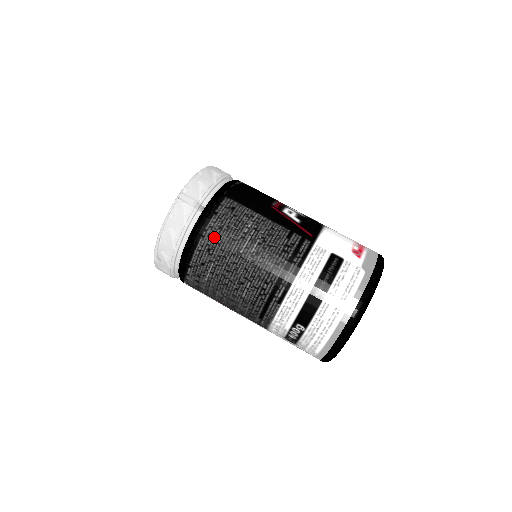
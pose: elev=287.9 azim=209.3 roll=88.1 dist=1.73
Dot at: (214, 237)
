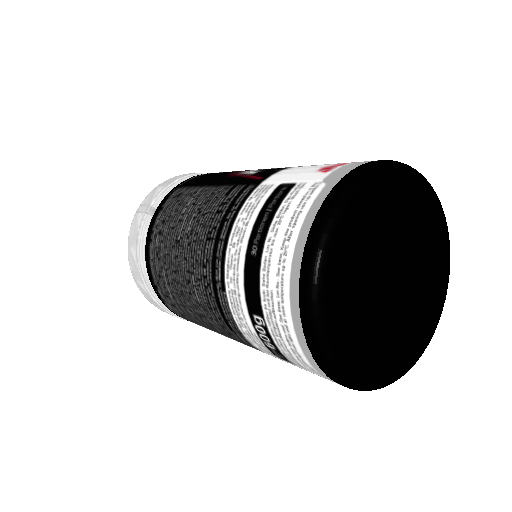
Dot at: (158, 236)
